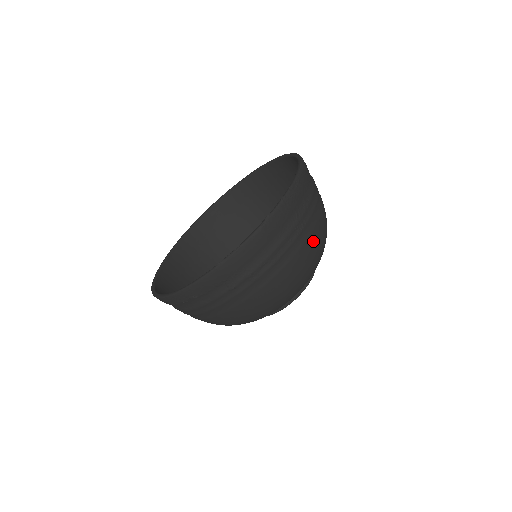
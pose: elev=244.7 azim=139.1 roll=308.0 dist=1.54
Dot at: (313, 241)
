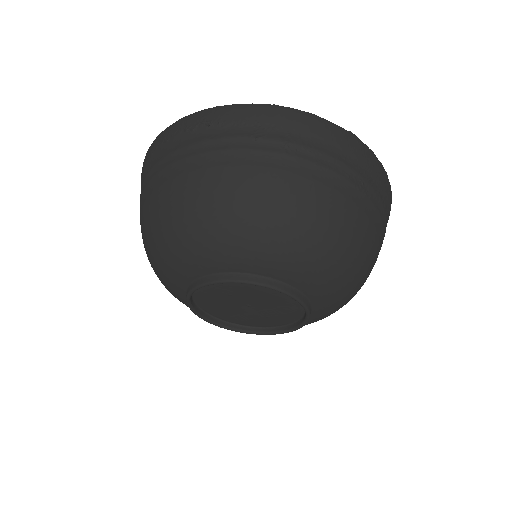
Dot at: (359, 223)
